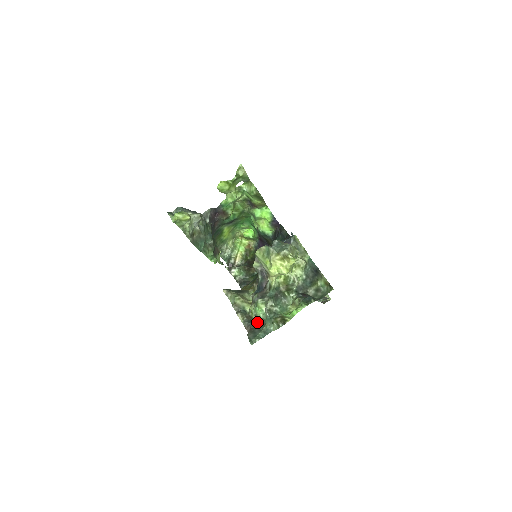
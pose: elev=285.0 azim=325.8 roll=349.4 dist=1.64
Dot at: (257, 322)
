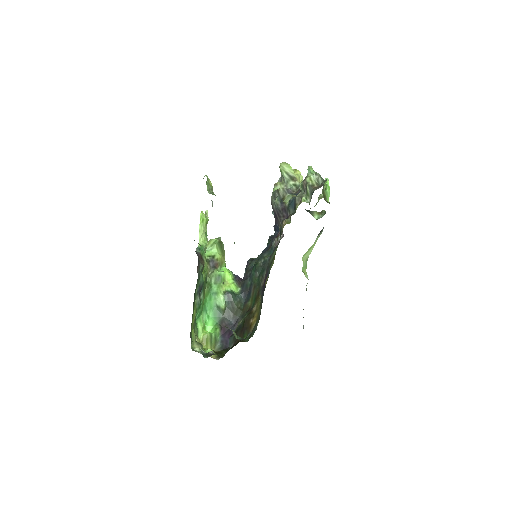
Dot at: (318, 186)
